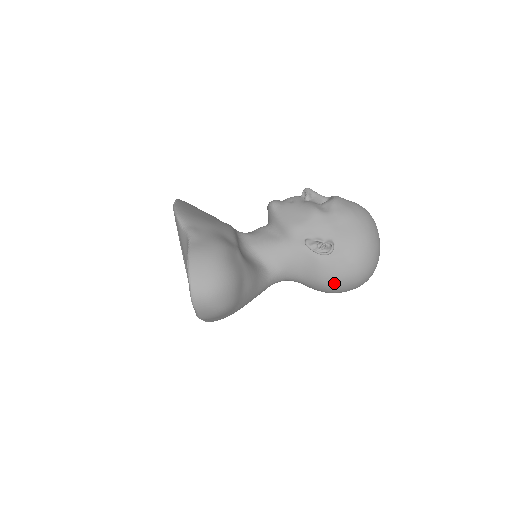
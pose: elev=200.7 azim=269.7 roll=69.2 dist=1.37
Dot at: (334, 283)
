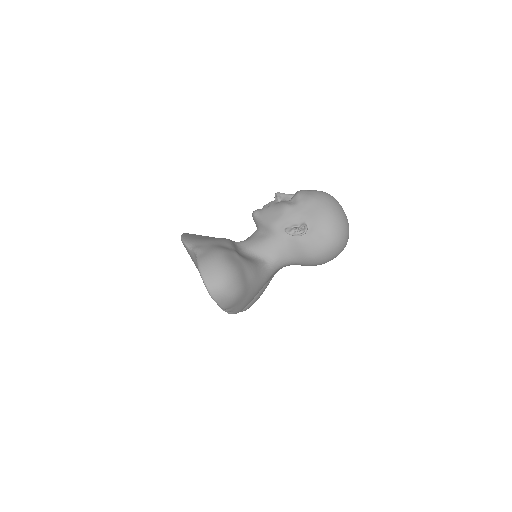
Dot at: (318, 254)
